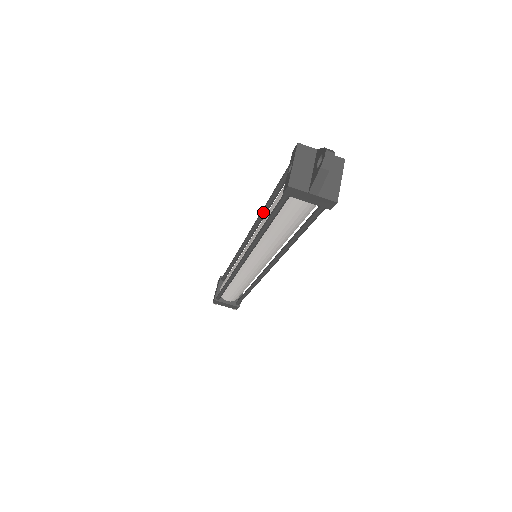
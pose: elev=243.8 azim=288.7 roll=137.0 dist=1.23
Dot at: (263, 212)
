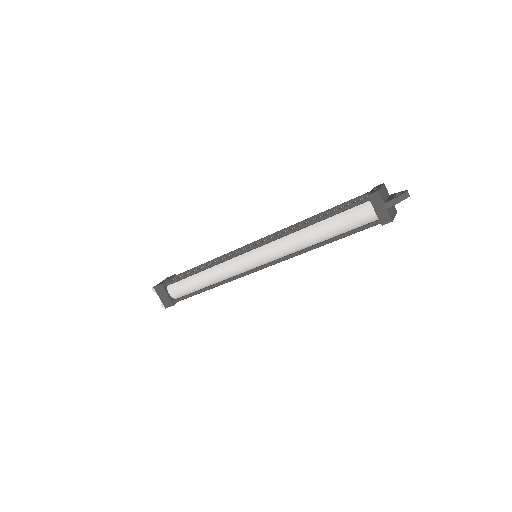
Dot at: (304, 221)
